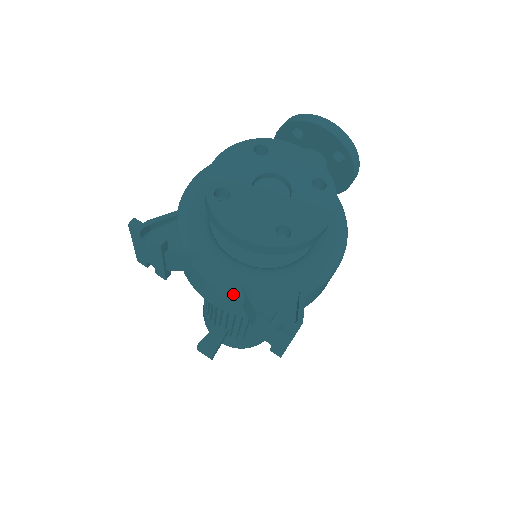
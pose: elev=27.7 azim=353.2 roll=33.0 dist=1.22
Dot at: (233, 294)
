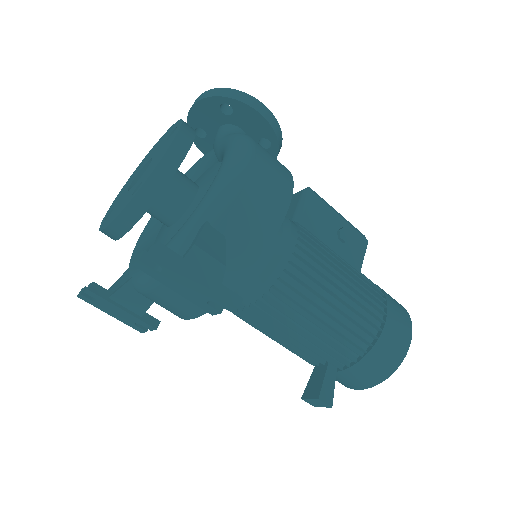
Dot at: (158, 282)
